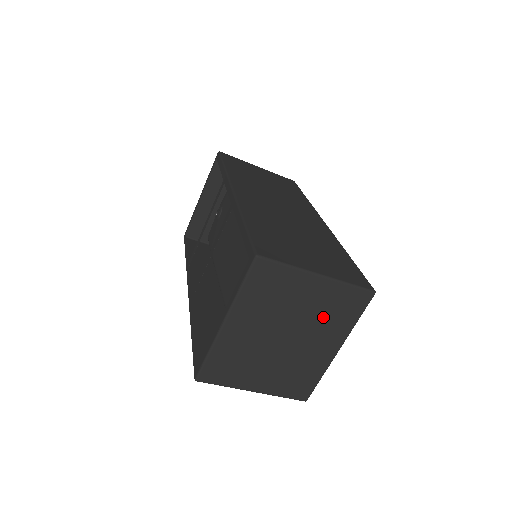
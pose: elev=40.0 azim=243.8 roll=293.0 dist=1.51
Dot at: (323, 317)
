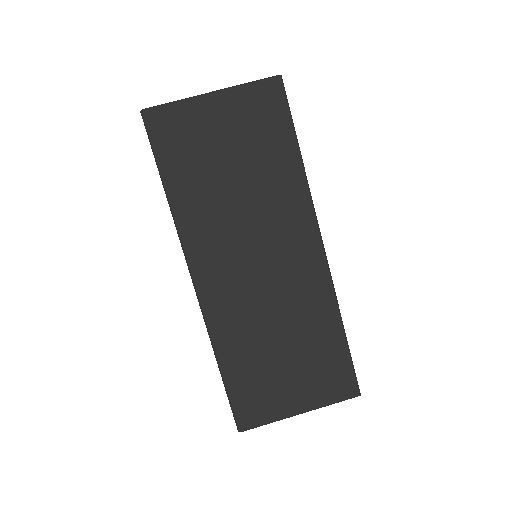
Dot at: occluded
